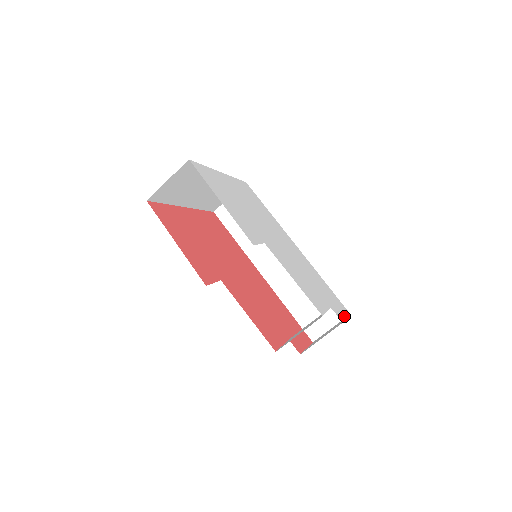
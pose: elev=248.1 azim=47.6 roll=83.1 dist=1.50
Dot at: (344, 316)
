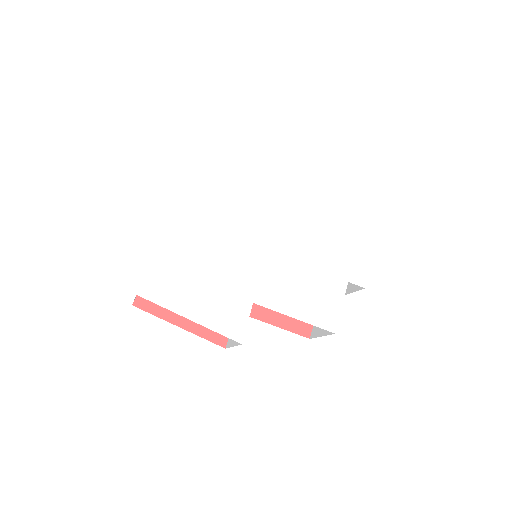
Dot at: (368, 262)
